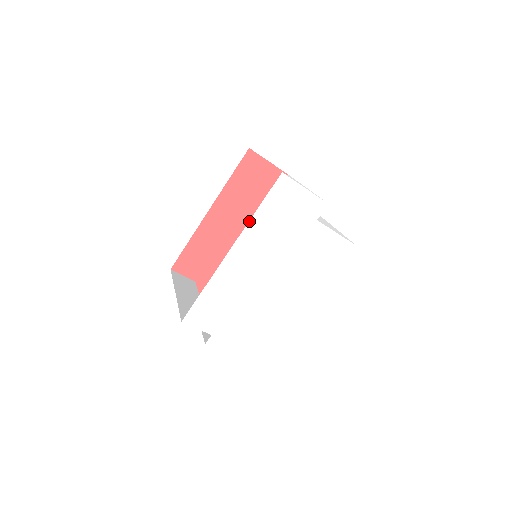
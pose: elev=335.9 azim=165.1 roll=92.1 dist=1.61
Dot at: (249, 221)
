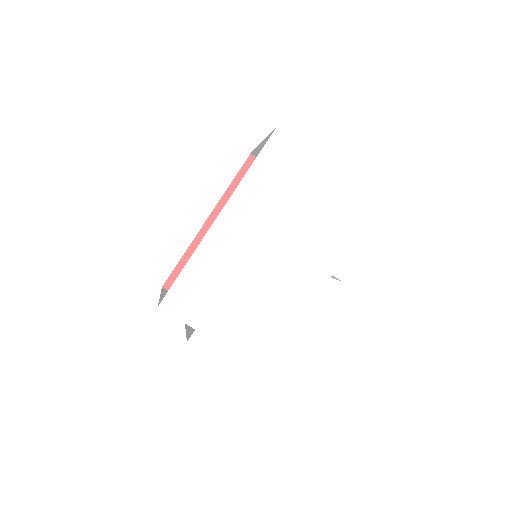
Dot at: (240, 182)
